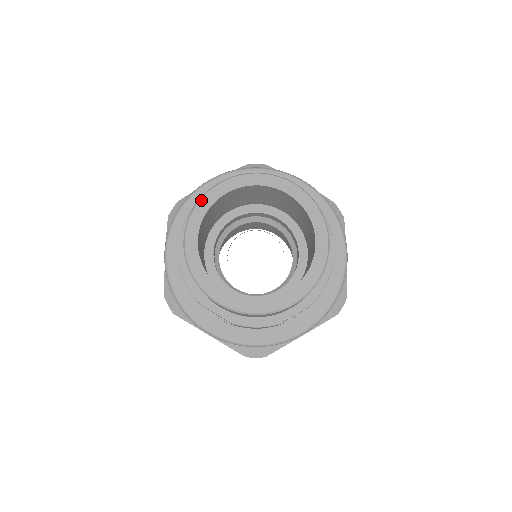
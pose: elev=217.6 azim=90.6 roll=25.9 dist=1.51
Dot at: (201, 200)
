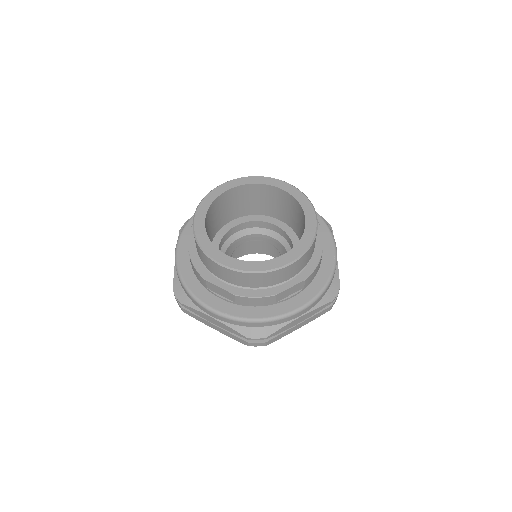
Dot at: (209, 194)
